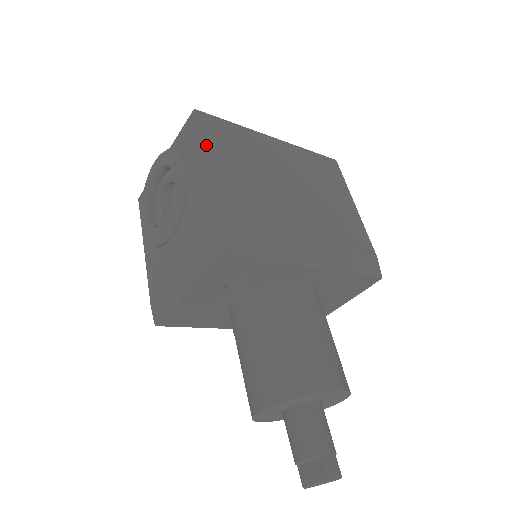
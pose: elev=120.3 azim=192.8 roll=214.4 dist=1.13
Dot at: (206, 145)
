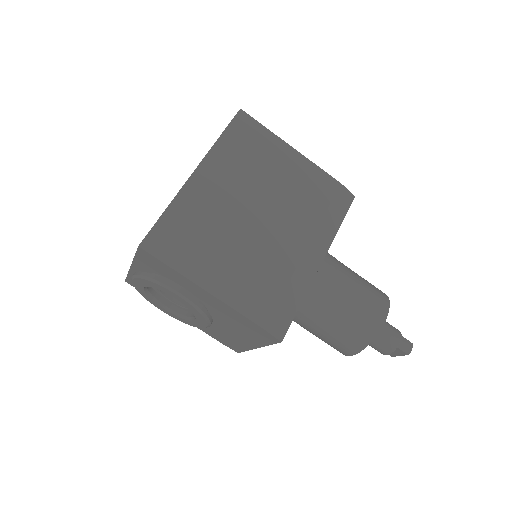
Dot at: (184, 271)
